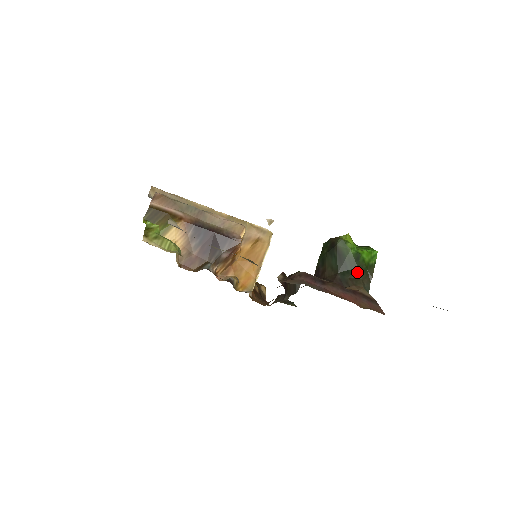
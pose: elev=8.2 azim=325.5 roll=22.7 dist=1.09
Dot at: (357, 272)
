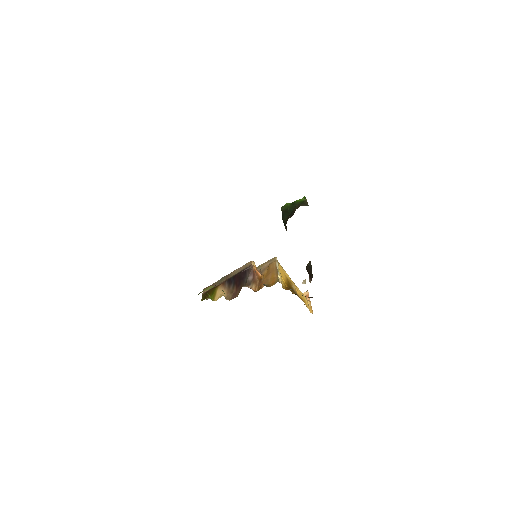
Dot at: (296, 207)
